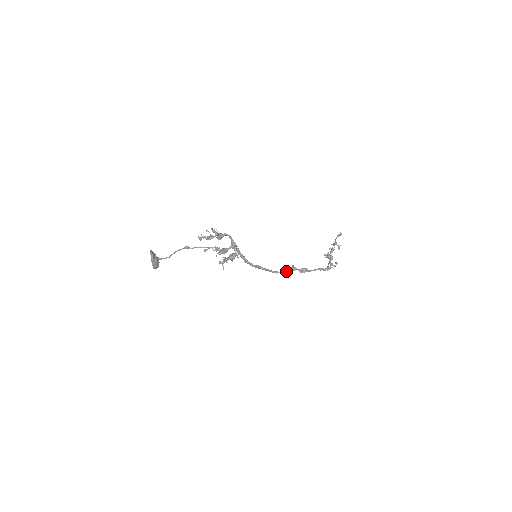
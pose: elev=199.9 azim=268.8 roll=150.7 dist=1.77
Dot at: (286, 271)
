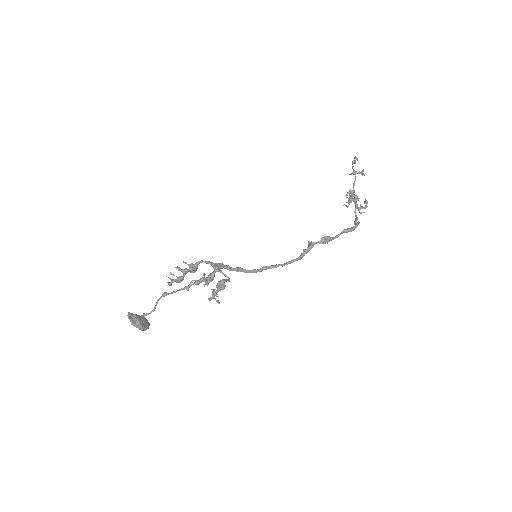
Dot at: (303, 254)
